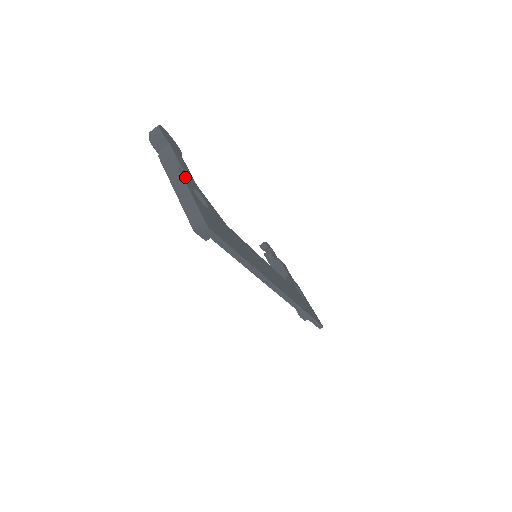
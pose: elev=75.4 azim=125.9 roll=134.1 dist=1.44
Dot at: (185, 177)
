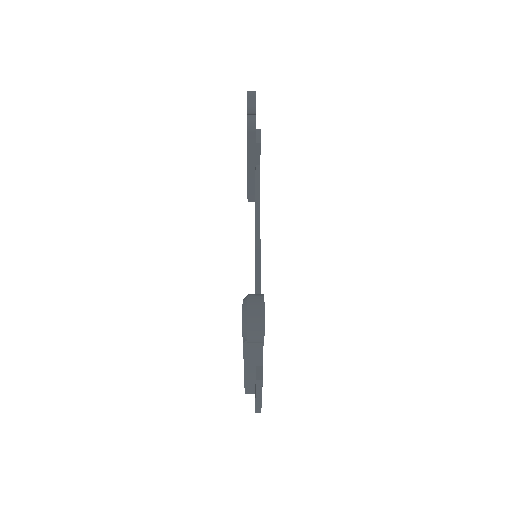
Dot at: occluded
